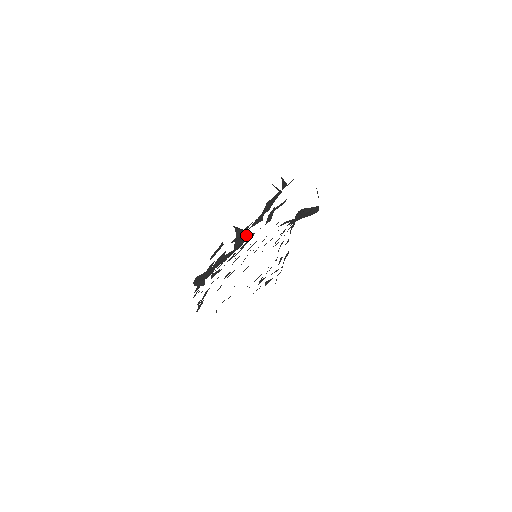
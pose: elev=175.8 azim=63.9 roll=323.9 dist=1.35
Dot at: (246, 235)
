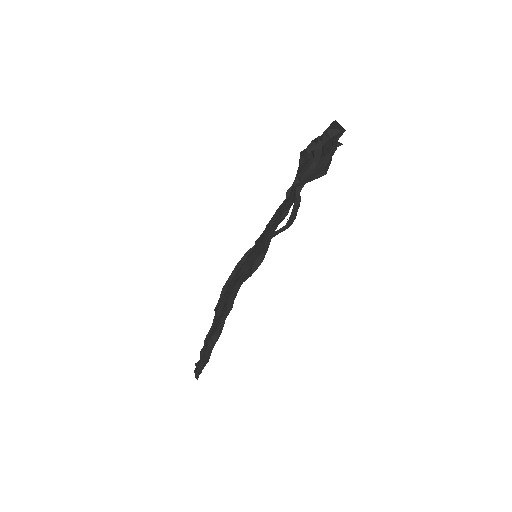
Dot at: occluded
